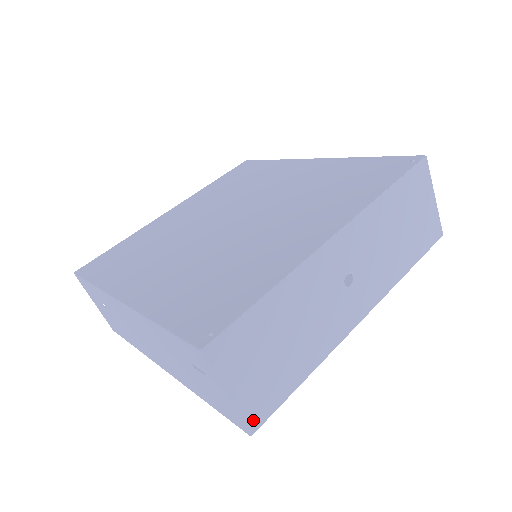
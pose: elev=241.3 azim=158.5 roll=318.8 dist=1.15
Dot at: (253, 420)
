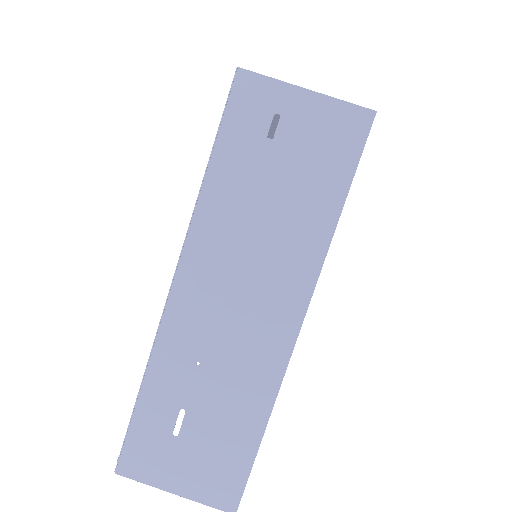
Dot at: (358, 109)
